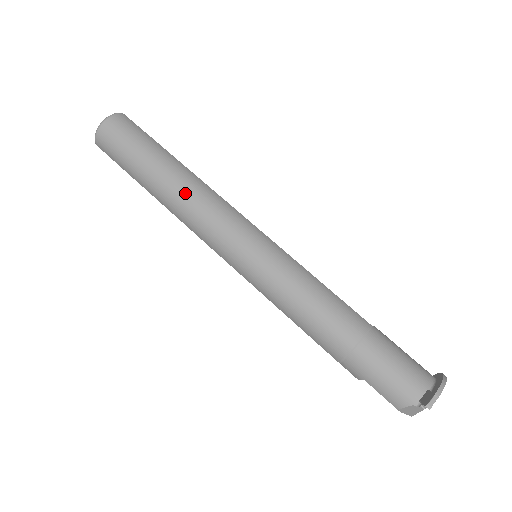
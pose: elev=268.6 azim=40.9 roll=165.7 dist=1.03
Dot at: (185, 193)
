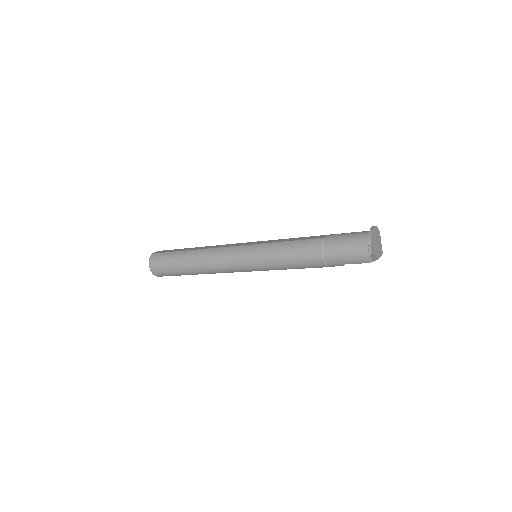
Dot at: (203, 263)
